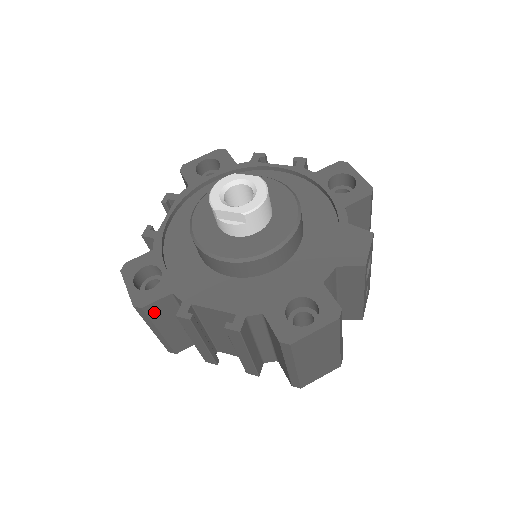
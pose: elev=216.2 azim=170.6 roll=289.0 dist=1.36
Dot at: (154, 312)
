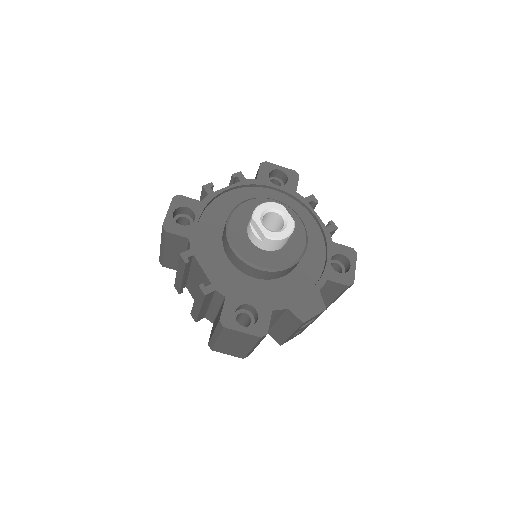
Dot at: (171, 238)
